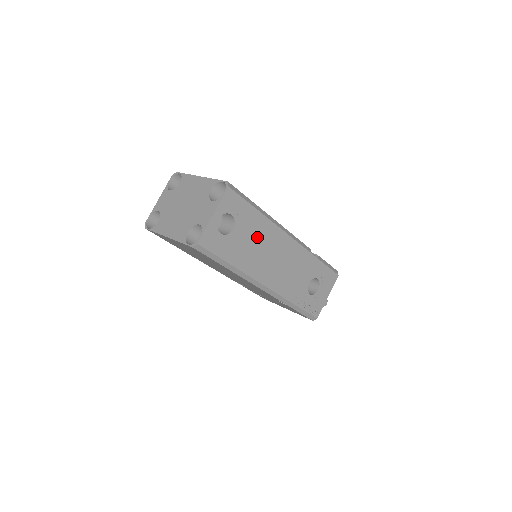
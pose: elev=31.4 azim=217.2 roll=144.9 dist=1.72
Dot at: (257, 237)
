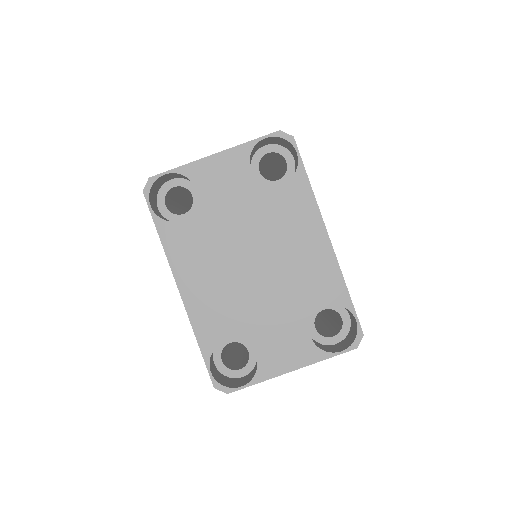
Dot at: occluded
